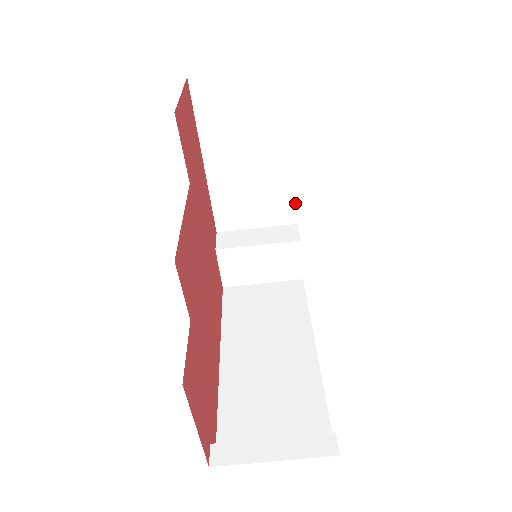
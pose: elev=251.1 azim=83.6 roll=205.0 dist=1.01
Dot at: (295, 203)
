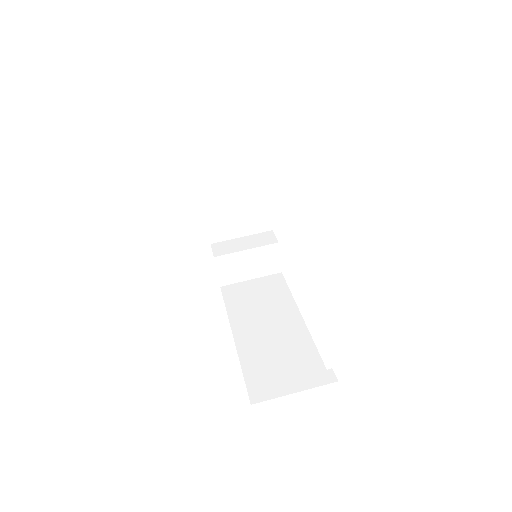
Dot at: (270, 214)
